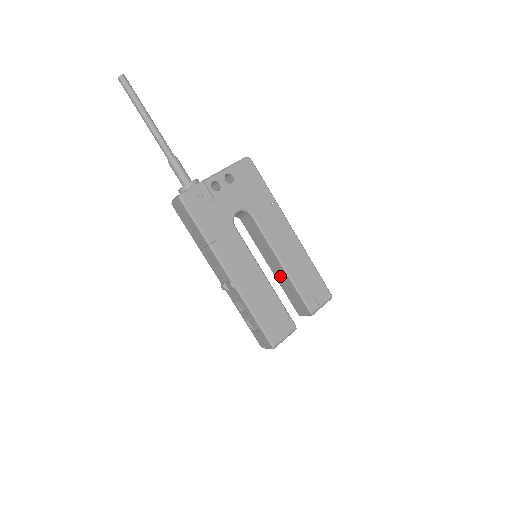
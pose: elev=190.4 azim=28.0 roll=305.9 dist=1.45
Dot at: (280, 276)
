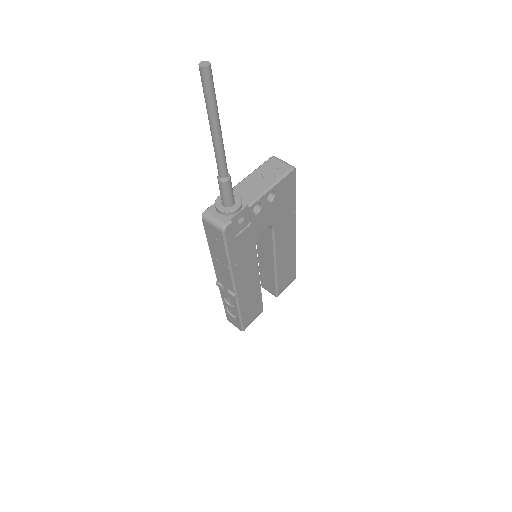
Dot at: (265, 266)
